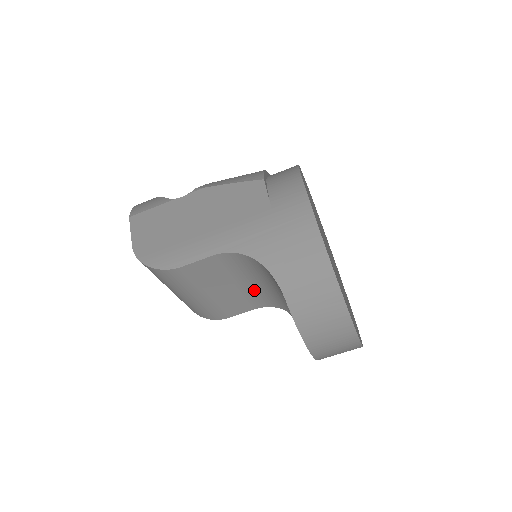
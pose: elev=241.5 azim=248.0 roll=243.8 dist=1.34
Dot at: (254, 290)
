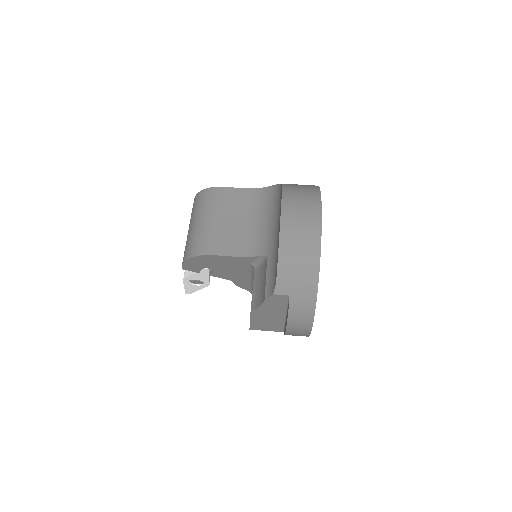
Dot at: (251, 231)
